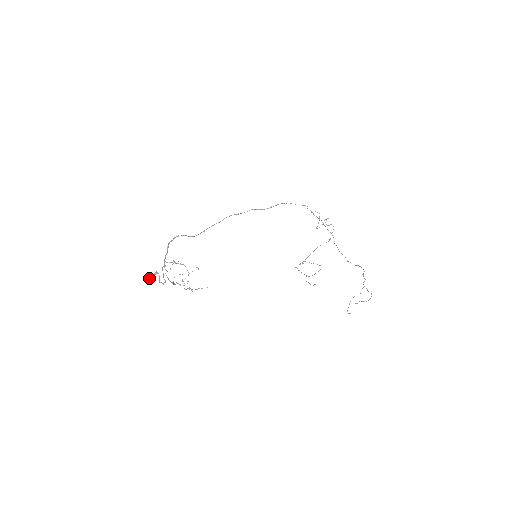
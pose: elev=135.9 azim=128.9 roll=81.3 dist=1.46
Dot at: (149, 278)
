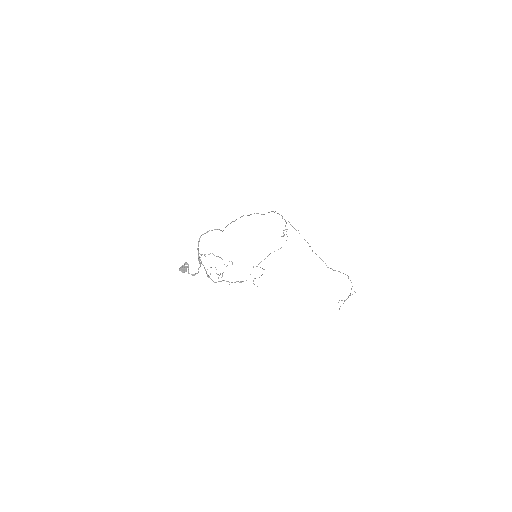
Dot at: (181, 268)
